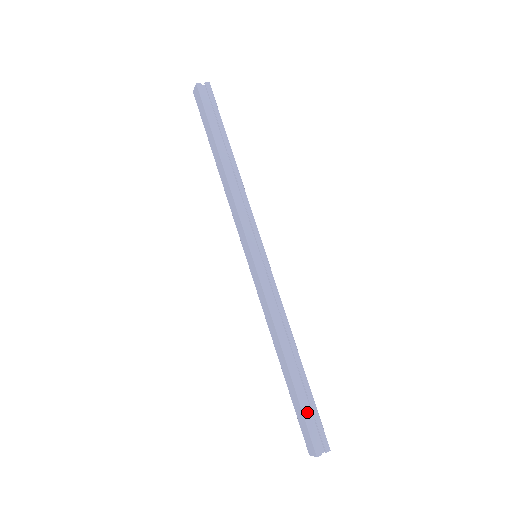
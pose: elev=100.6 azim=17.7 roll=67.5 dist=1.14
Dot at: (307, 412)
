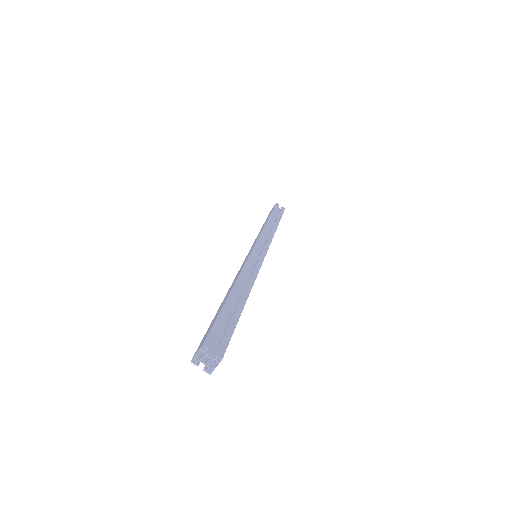
Dot at: (223, 320)
